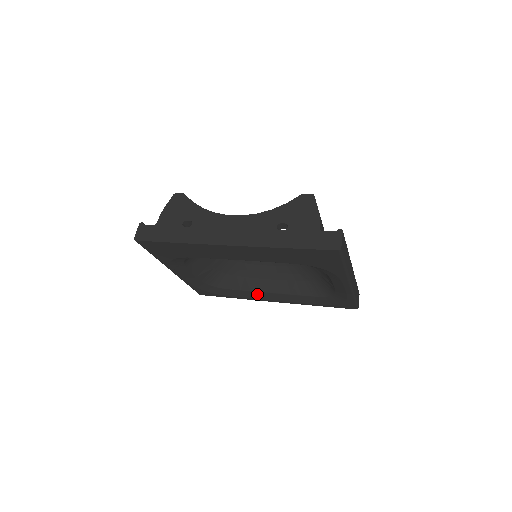
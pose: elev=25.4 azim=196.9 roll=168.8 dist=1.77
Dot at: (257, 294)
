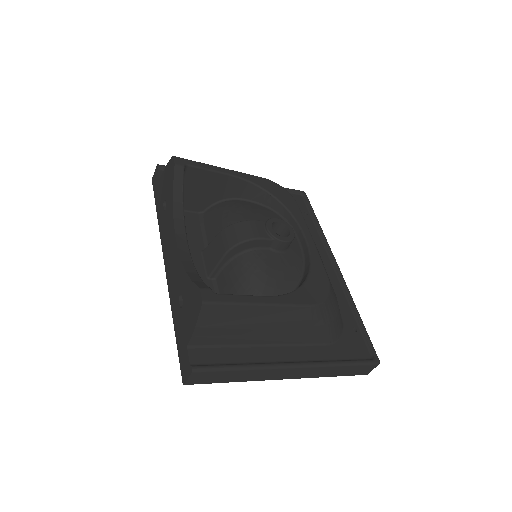
Dot at: occluded
